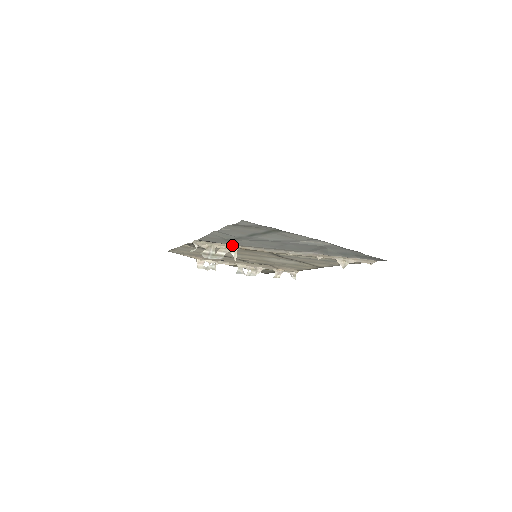
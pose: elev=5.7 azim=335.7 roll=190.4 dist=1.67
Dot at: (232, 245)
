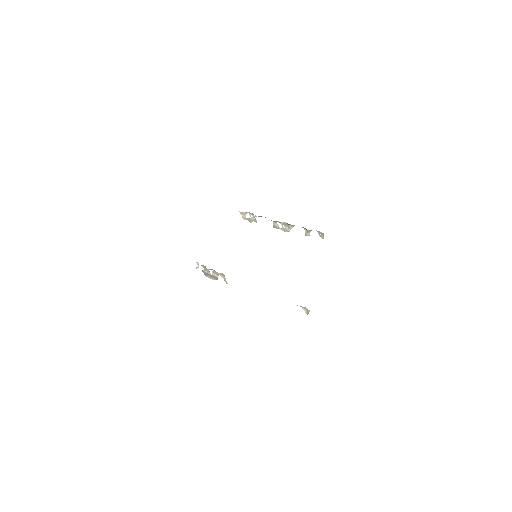
Dot at: occluded
